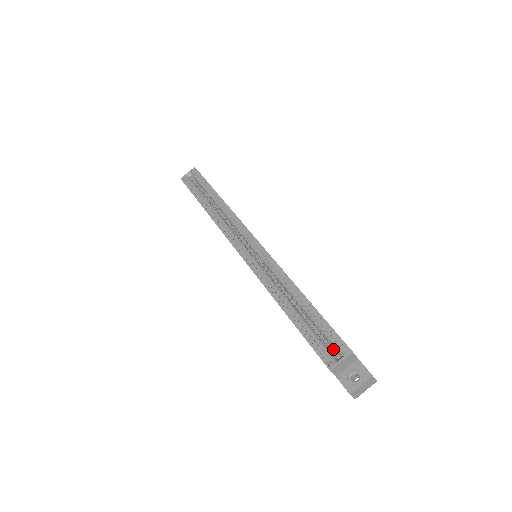
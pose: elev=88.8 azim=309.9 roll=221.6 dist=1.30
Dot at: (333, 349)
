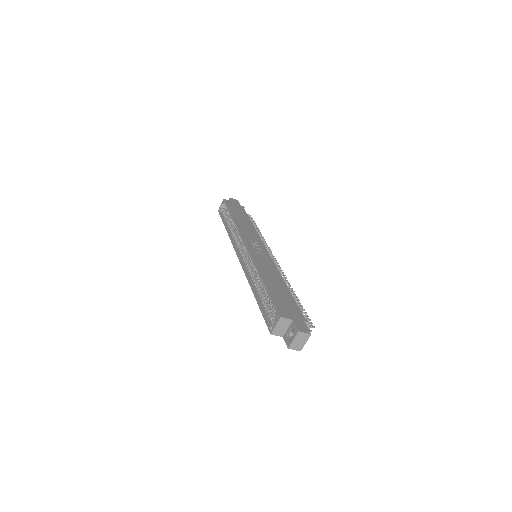
Dot at: occluded
